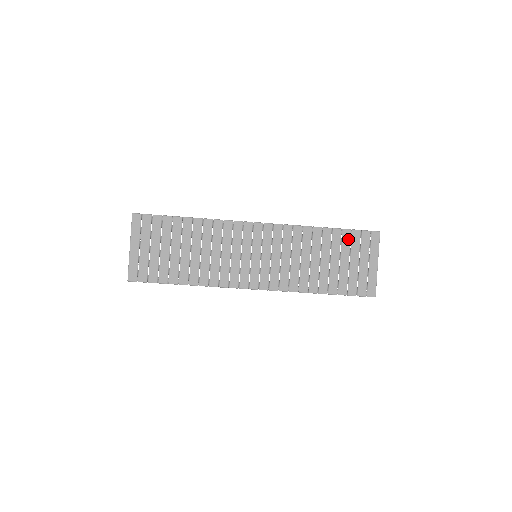
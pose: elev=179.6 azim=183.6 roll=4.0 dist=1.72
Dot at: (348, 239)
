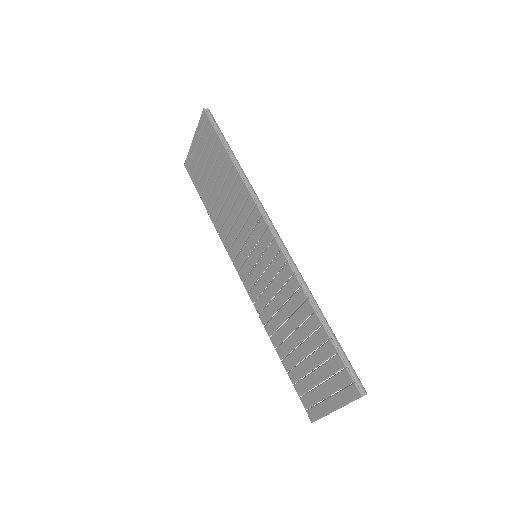
Dot at: (328, 354)
